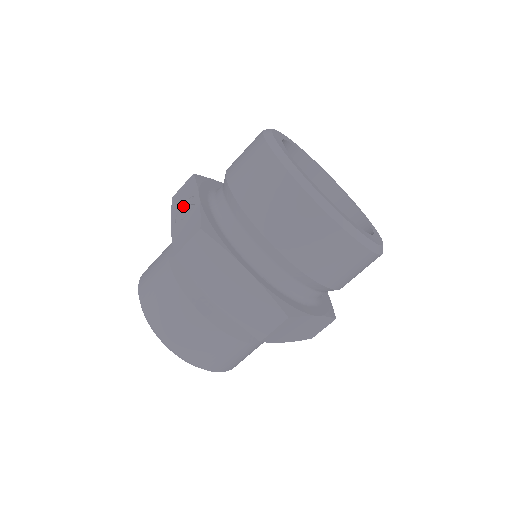
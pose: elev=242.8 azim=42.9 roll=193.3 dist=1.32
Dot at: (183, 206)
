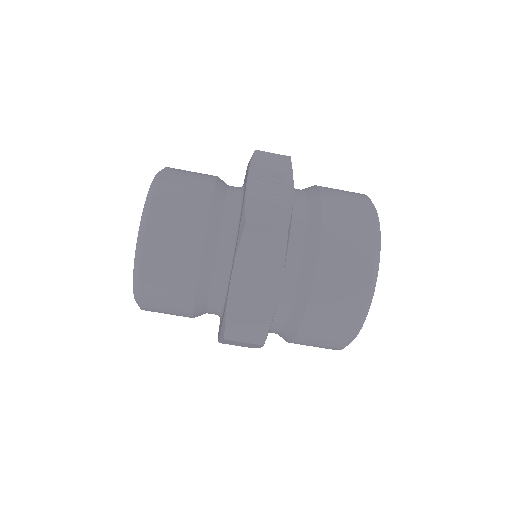
Dot at: (269, 177)
